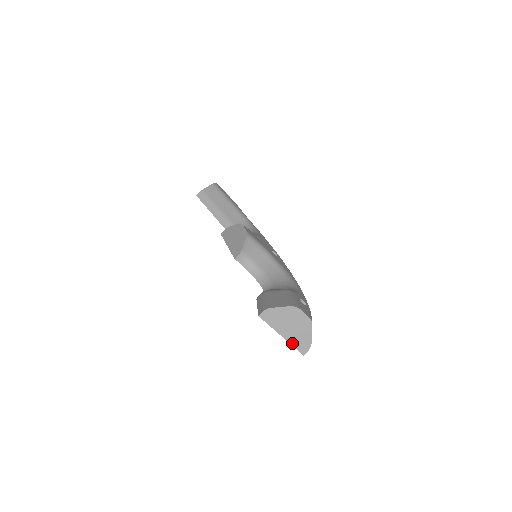
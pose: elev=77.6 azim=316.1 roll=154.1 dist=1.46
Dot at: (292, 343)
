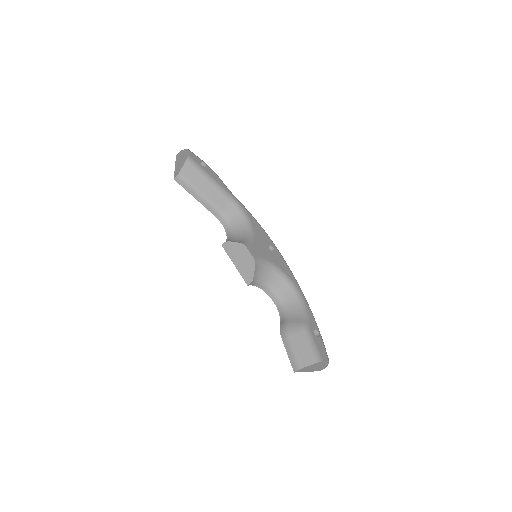
Dot at: occluded
